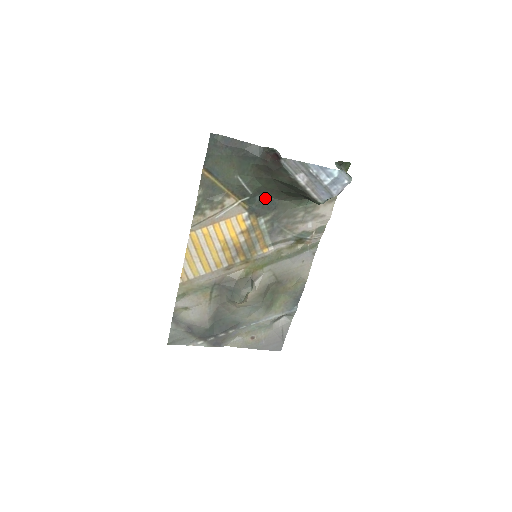
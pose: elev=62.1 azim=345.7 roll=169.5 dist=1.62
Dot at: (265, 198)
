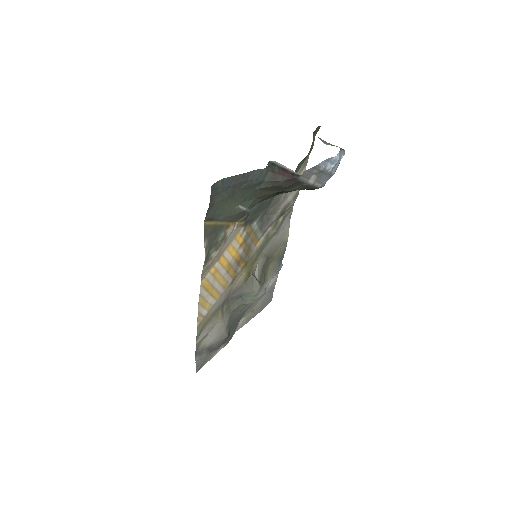
Dot at: (258, 205)
